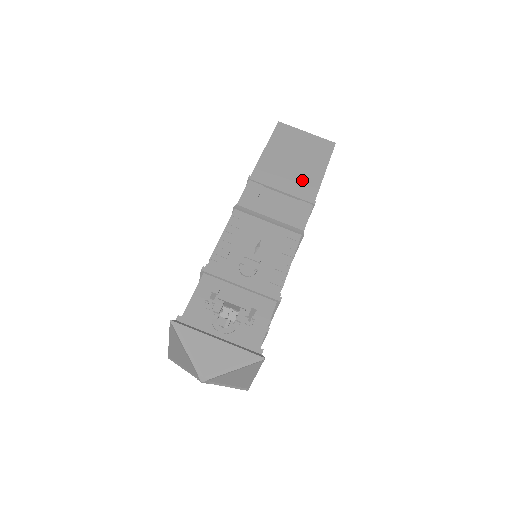
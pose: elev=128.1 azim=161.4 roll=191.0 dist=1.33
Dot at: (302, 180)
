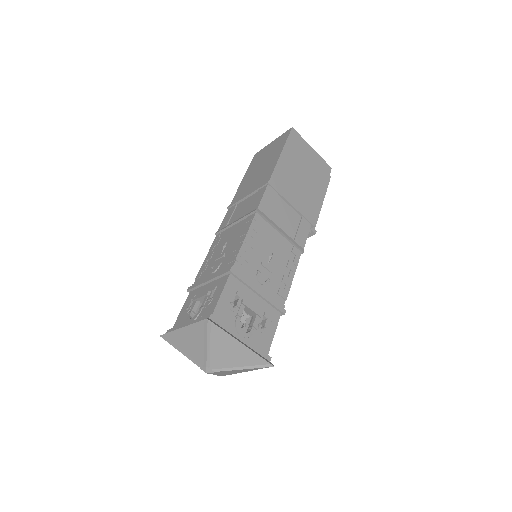
Dot at: (263, 175)
